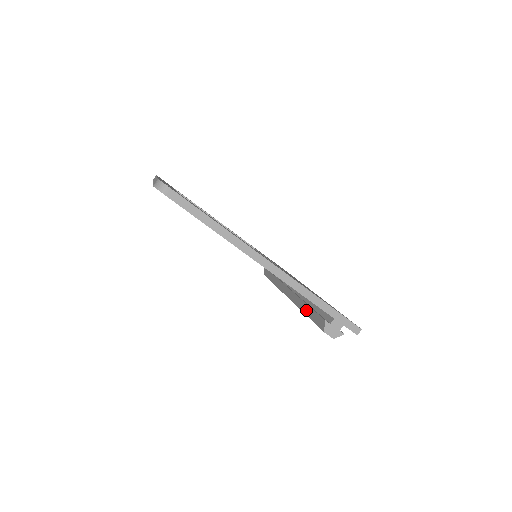
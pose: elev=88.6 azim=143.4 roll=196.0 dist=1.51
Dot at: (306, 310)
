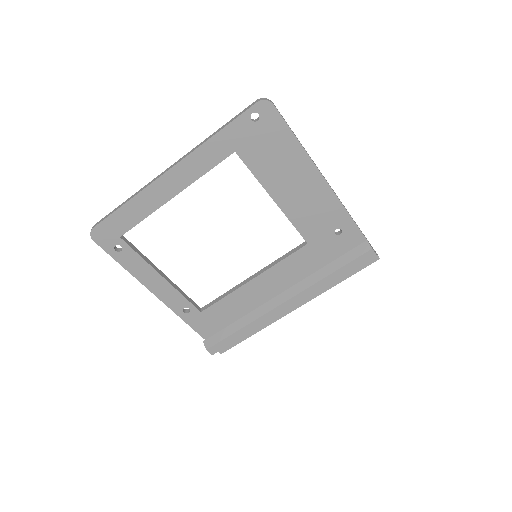
Dot at: (331, 268)
